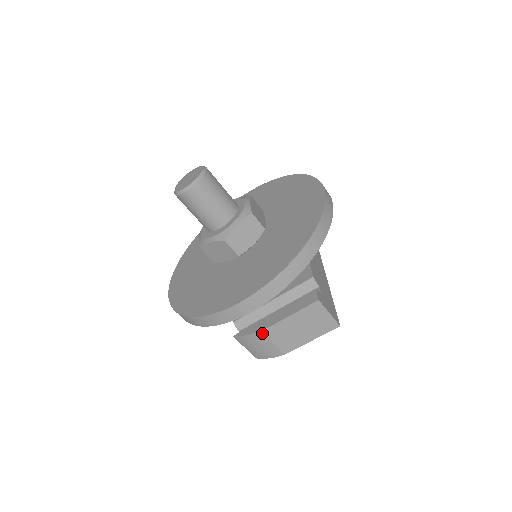
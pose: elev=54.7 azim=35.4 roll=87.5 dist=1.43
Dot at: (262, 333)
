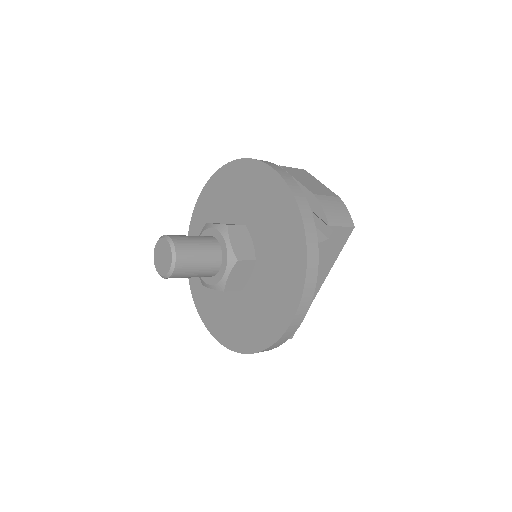
Dot at: occluded
